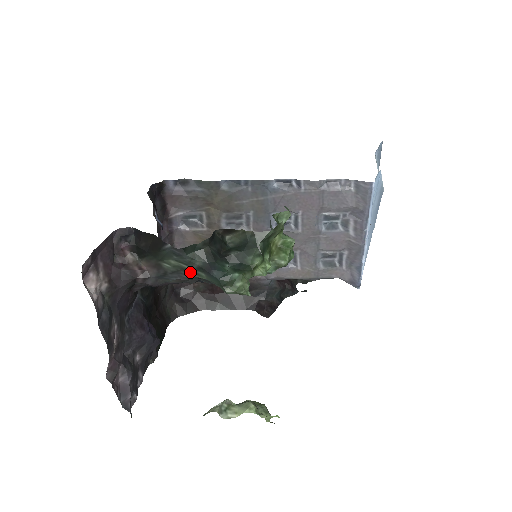
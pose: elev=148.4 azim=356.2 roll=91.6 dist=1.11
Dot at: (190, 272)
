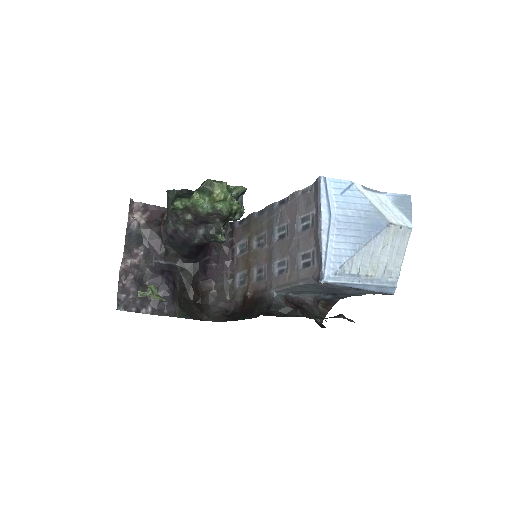
Dot at: (172, 211)
